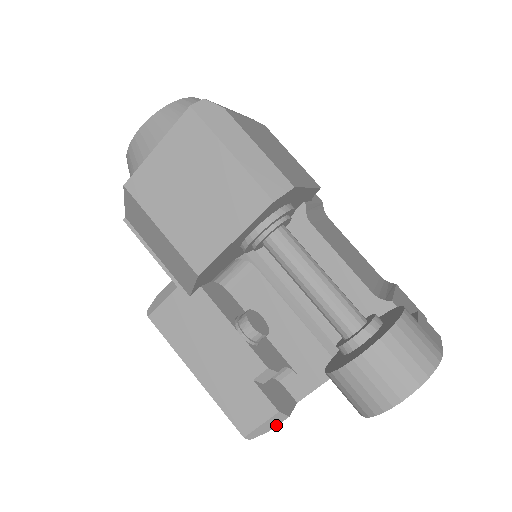
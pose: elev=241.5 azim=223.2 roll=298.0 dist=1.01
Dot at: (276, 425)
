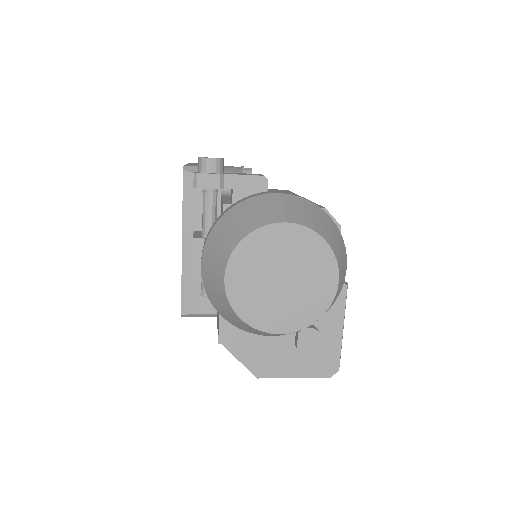
Dot at: occluded
